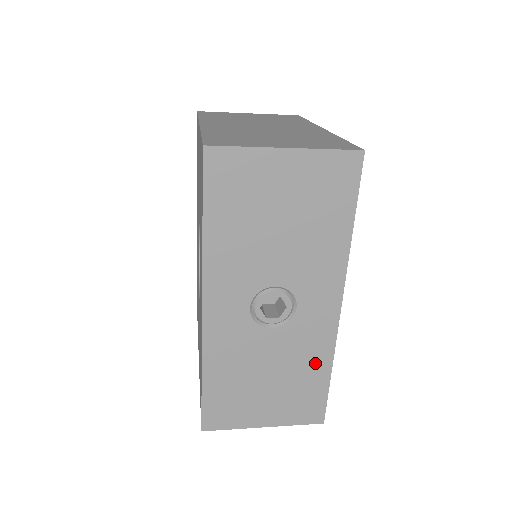
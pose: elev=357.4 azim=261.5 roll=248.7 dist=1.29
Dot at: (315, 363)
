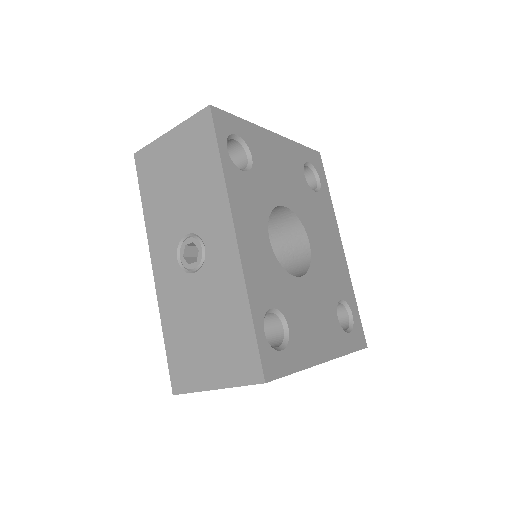
Dot at: (235, 303)
